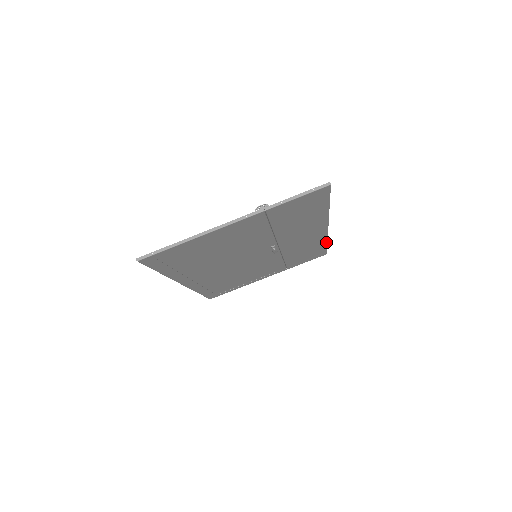
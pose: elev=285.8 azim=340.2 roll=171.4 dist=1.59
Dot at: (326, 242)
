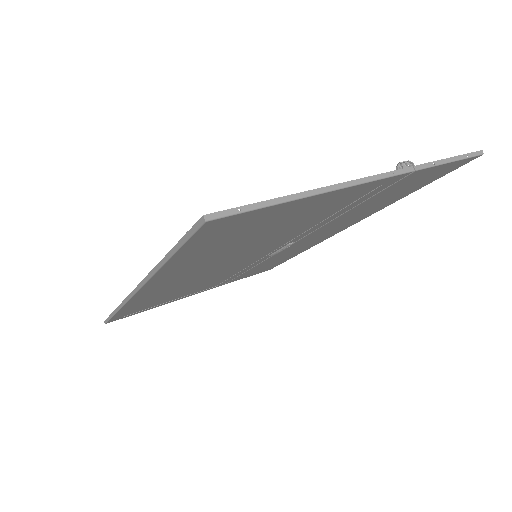
Dot at: (303, 251)
